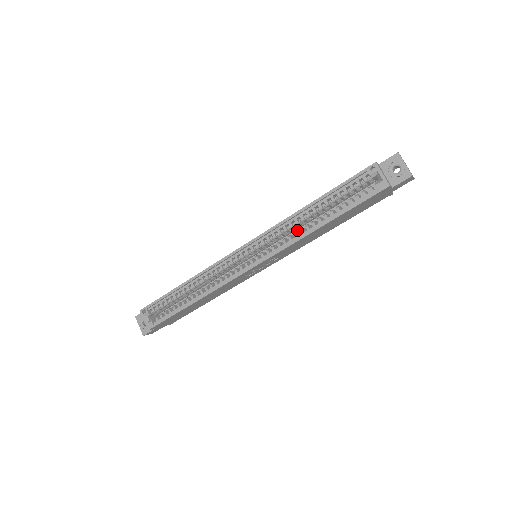
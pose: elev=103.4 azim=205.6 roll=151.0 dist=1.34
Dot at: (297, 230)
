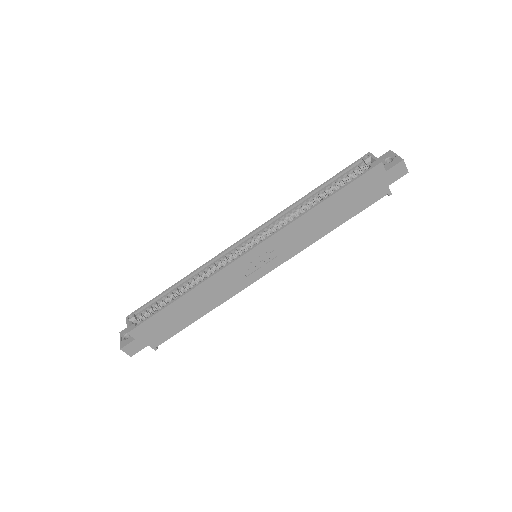
Dot at: occluded
